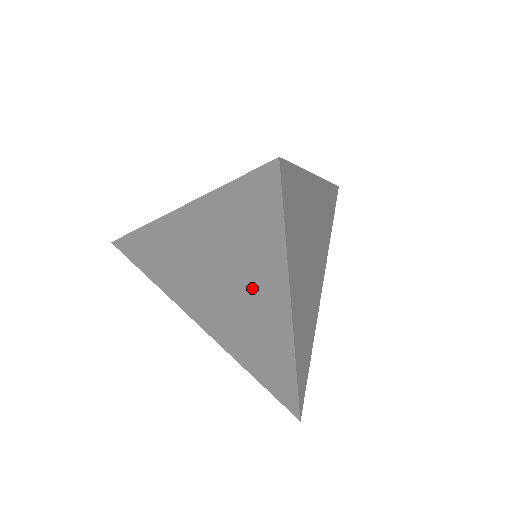
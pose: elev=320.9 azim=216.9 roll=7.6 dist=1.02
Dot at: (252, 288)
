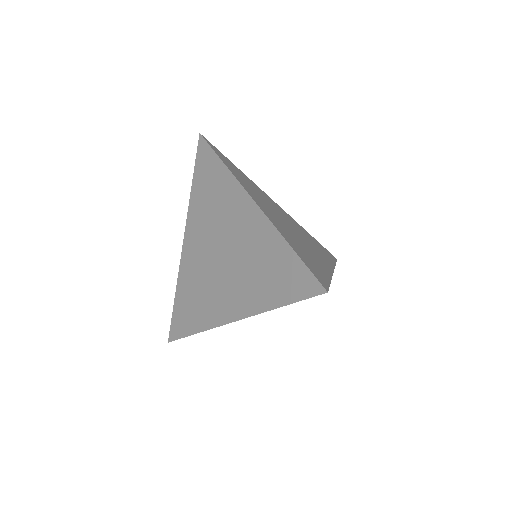
Dot at: (230, 219)
